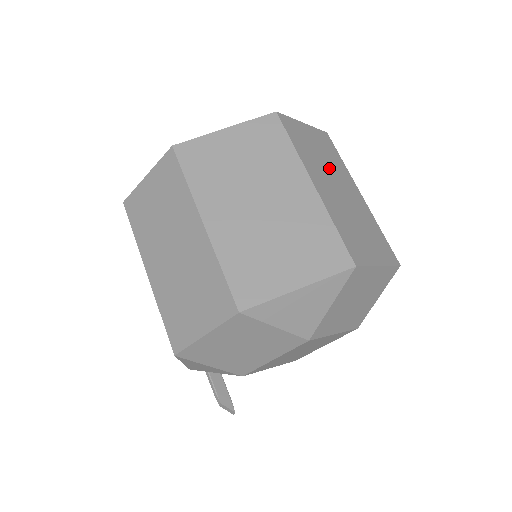
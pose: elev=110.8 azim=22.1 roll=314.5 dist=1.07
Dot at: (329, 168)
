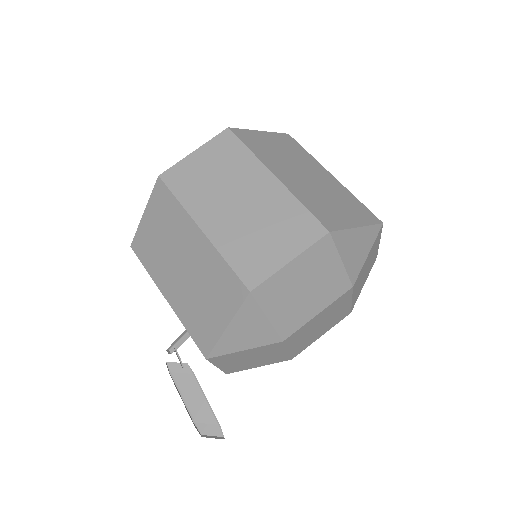
Dot at: occluded
